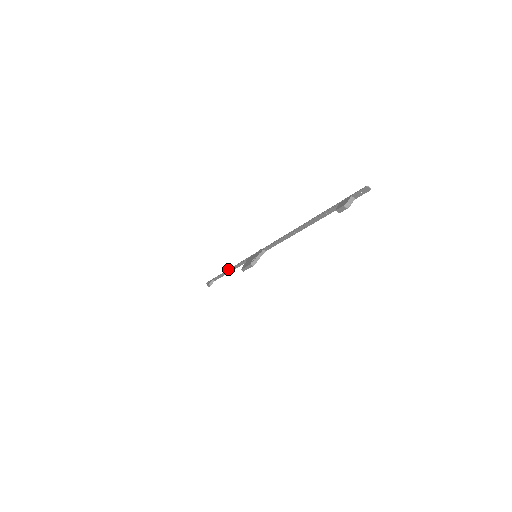
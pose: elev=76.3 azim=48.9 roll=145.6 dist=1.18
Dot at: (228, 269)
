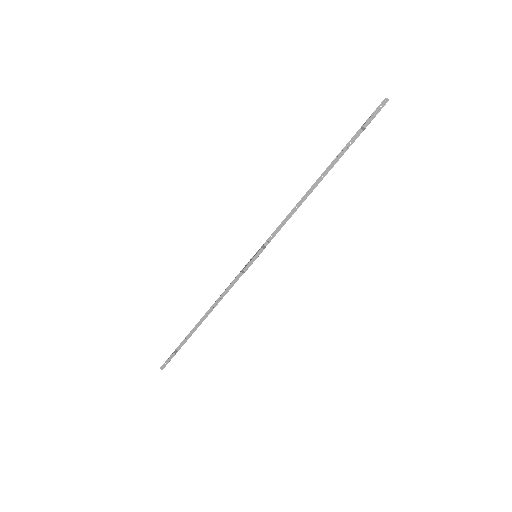
Dot at: (207, 311)
